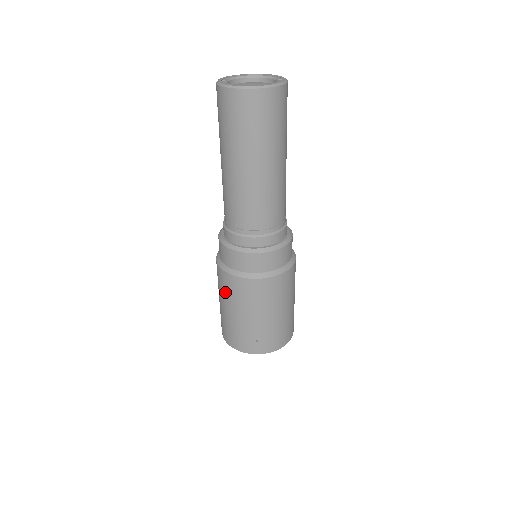
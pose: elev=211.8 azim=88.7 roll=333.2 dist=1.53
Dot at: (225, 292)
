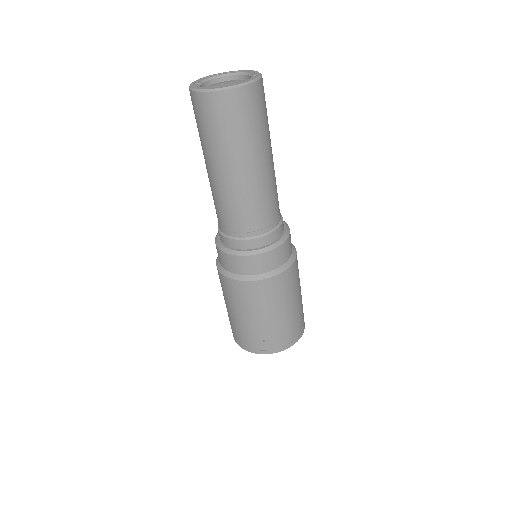
Dot at: (227, 295)
